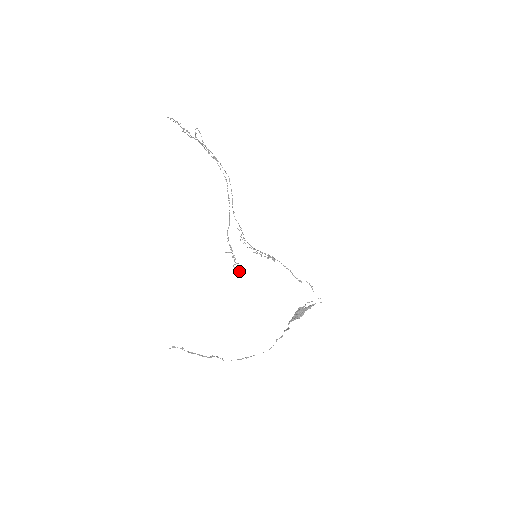
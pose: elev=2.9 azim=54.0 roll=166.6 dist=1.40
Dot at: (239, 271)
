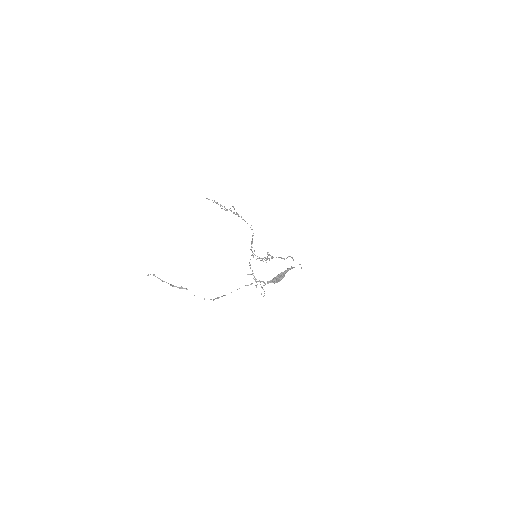
Dot at: (264, 293)
